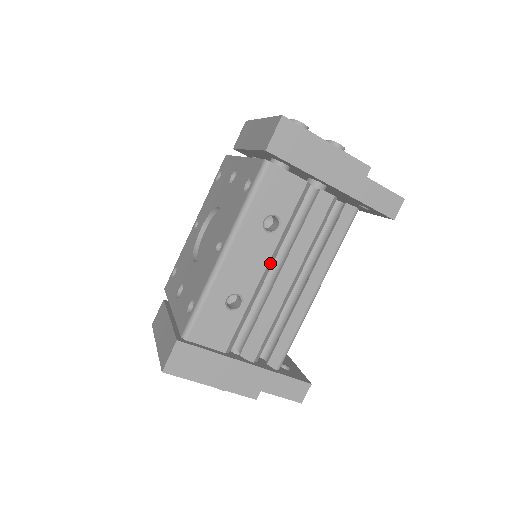
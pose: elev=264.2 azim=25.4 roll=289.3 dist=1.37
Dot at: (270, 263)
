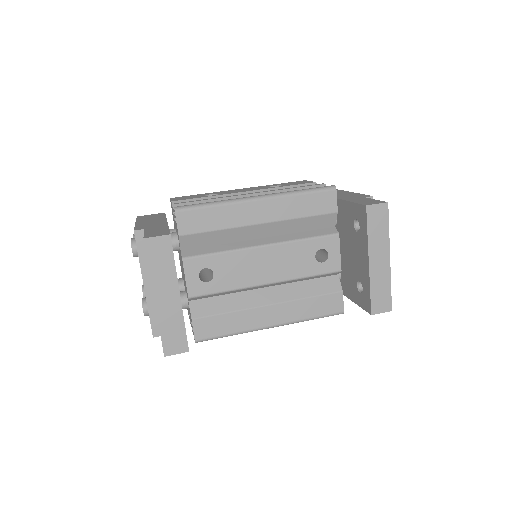
Dot at: occluded
